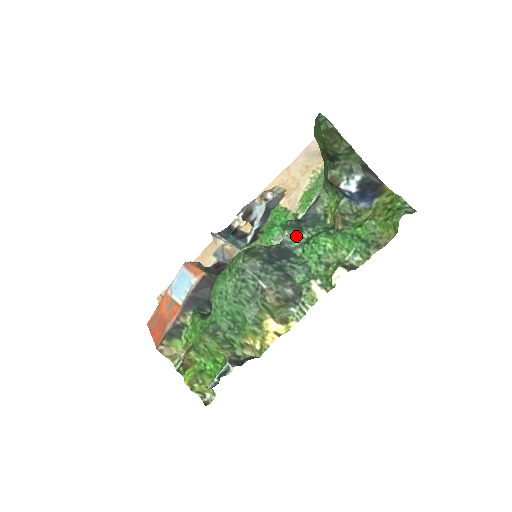
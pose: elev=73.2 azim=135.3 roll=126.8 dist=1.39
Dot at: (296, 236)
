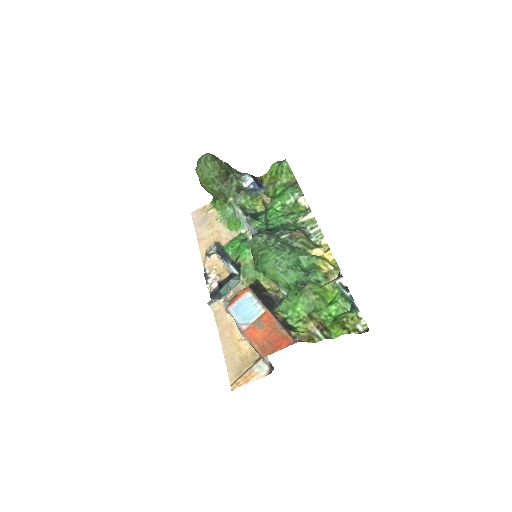
Dot at: (259, 224)
